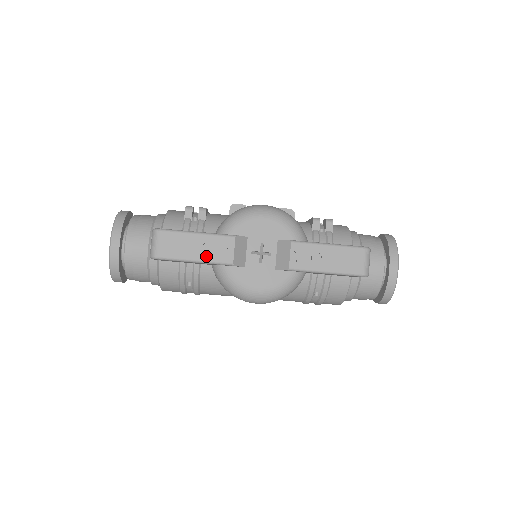
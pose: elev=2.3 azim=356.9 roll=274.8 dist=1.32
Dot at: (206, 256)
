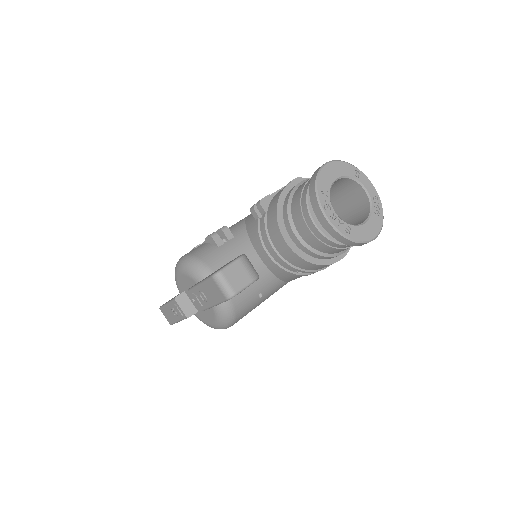
Dot at: (178, 317)
